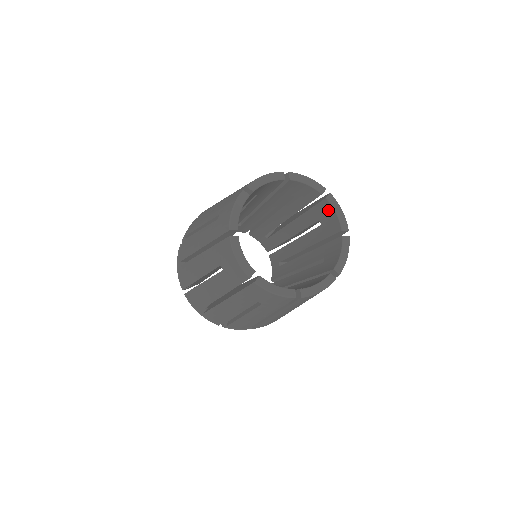
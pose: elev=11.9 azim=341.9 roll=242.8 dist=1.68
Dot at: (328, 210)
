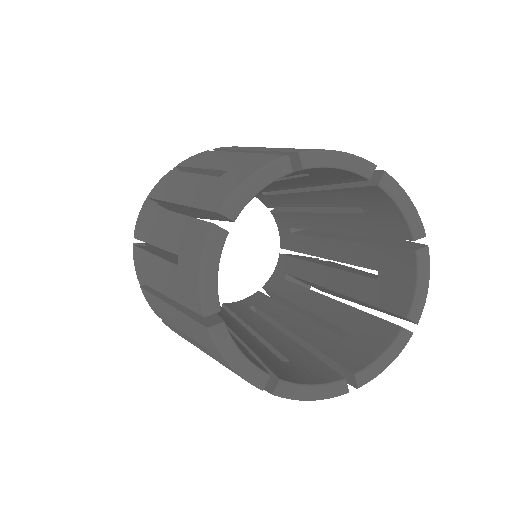
Dot at: (316, 170)
